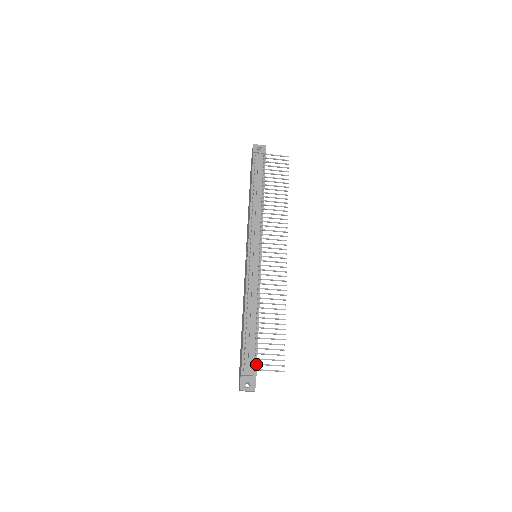
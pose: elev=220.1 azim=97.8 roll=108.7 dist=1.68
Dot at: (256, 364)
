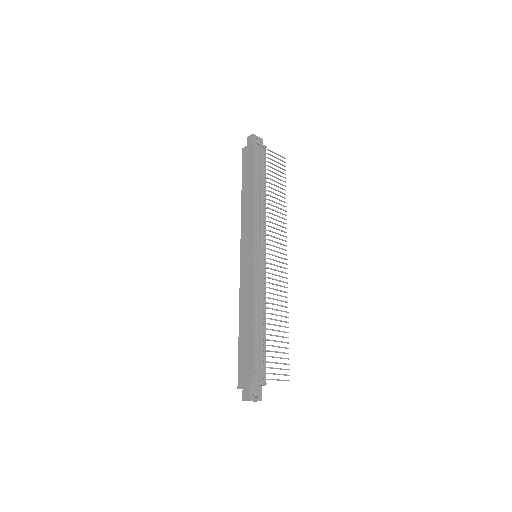
Dot at: (268, 373)
